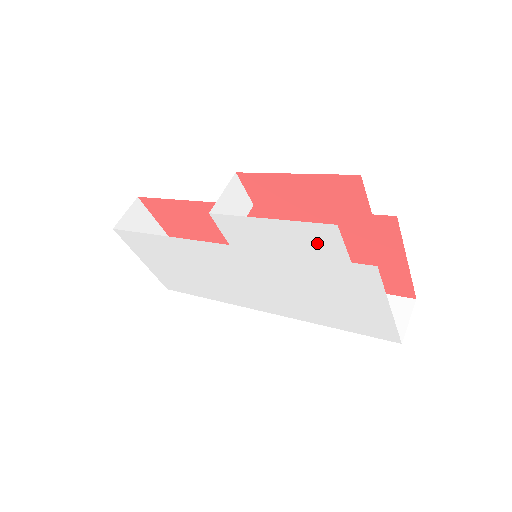
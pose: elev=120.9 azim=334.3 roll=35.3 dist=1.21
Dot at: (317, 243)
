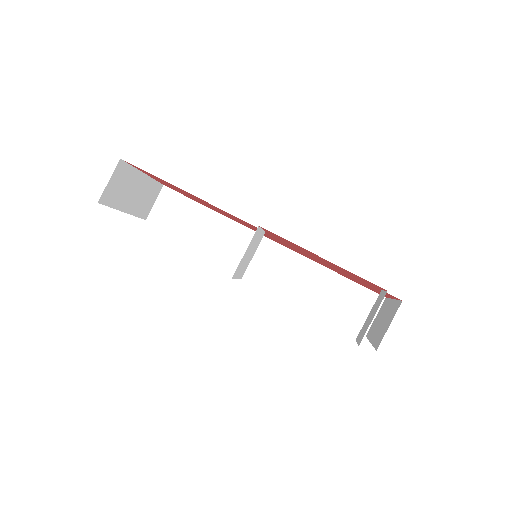
Dot at: occluded
